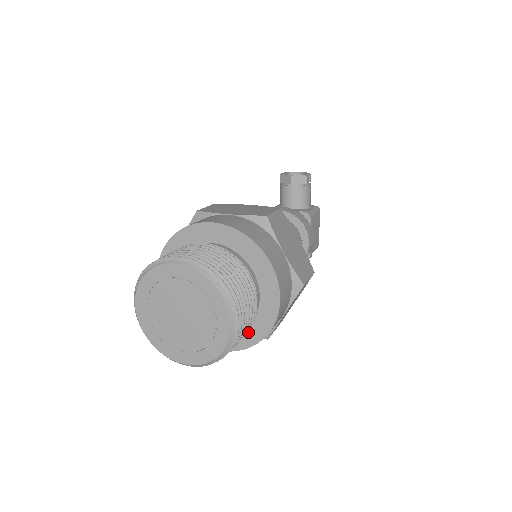
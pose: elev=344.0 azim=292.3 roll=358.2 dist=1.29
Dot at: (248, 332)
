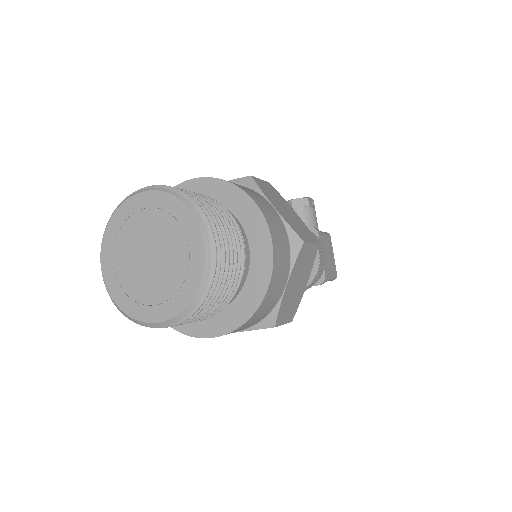
Dot at: (243, 300)
